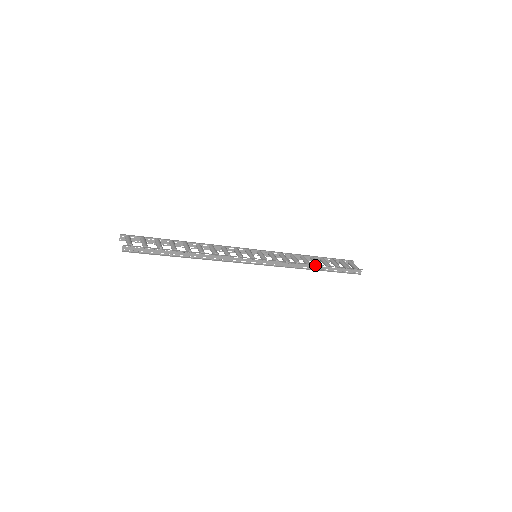
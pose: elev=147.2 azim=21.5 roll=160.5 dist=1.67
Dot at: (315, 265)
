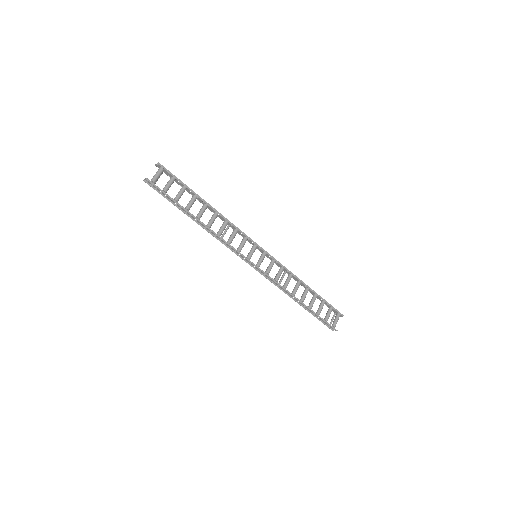
Dot at: (298, 299)
